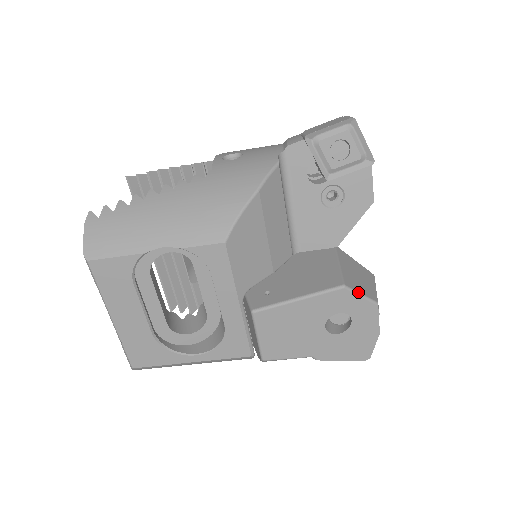
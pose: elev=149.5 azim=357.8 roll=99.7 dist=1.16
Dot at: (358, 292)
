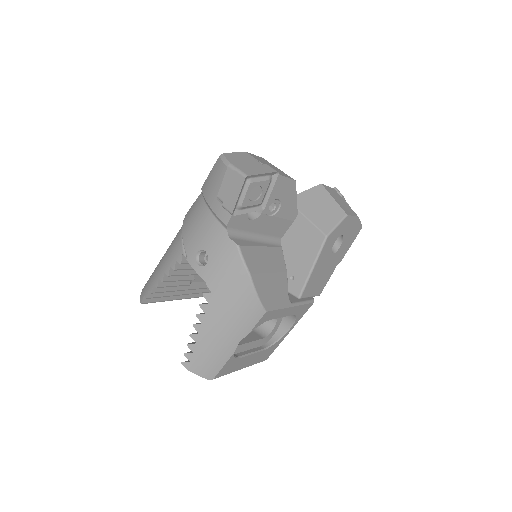
Dot at: (334, 227)
